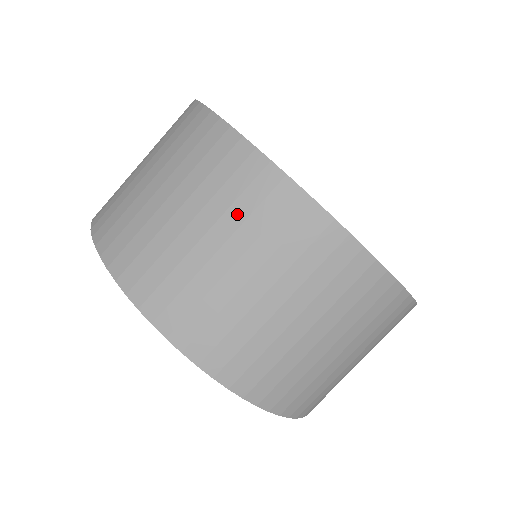
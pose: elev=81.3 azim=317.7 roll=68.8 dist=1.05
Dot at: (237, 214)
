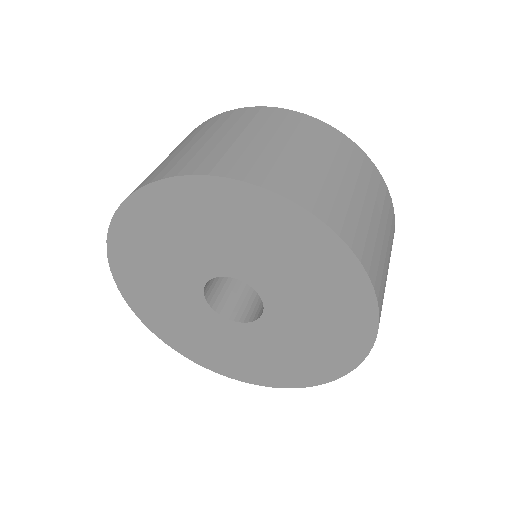
Dot at: (271, 126)
